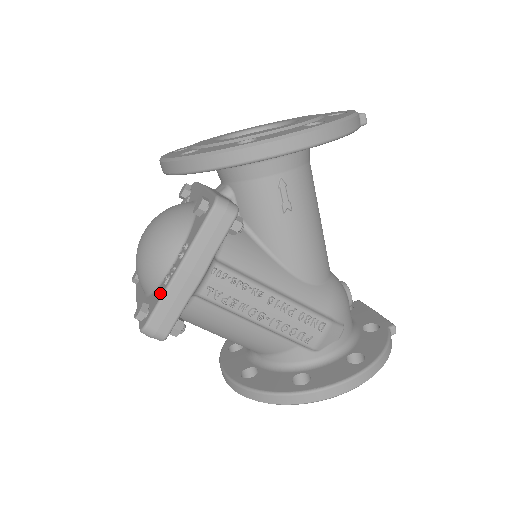
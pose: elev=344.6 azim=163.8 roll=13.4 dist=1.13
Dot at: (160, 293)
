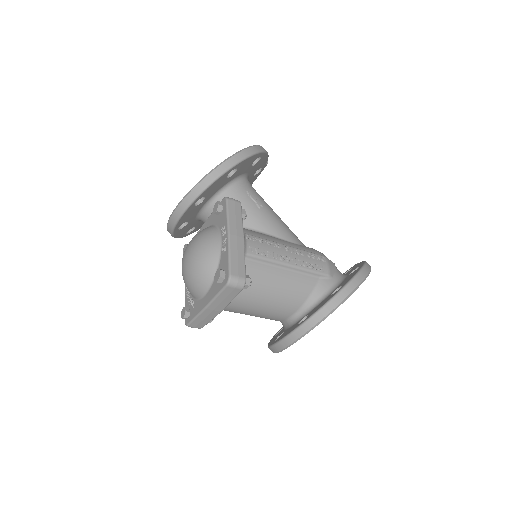
Dot at: (225, 257)
